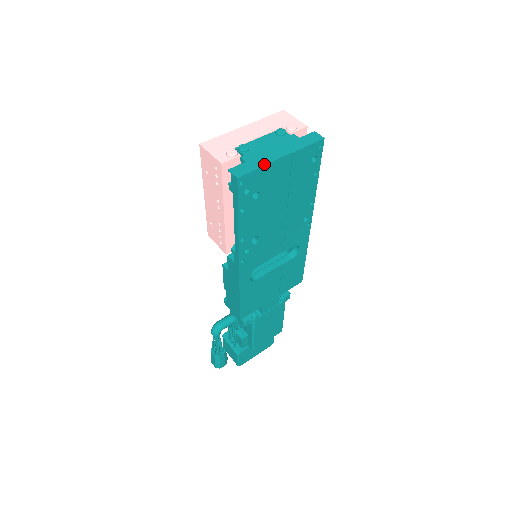
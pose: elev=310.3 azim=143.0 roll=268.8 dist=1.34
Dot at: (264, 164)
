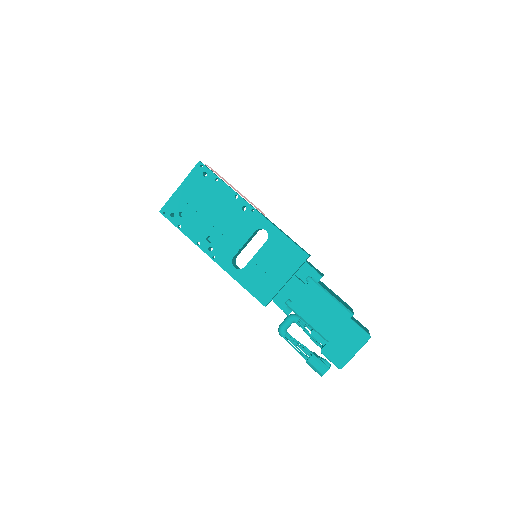
Dot at: (171, 197)
